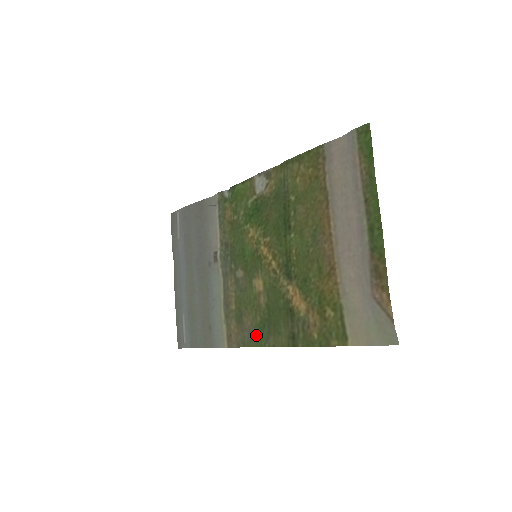
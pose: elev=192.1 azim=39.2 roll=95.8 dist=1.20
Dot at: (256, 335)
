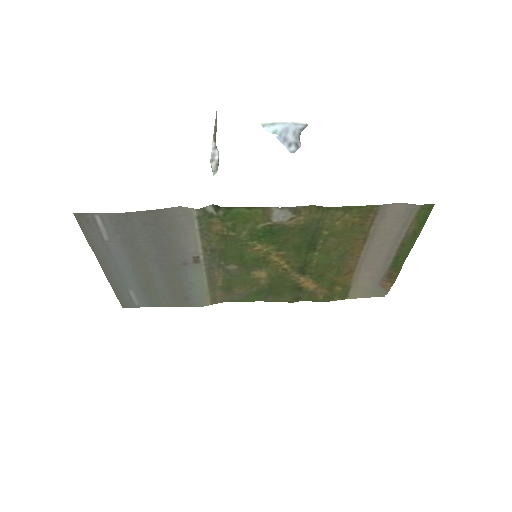
Dot at: (250, 297)
